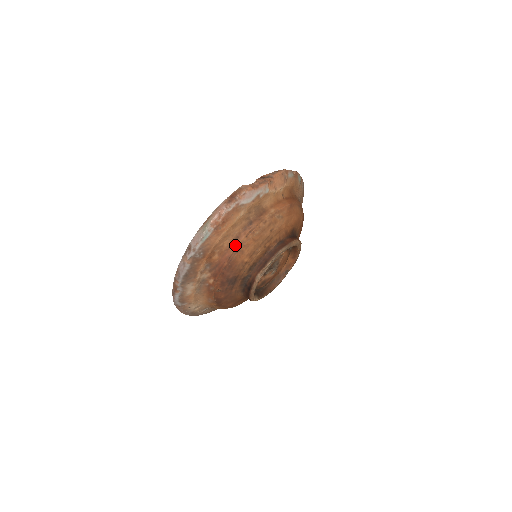
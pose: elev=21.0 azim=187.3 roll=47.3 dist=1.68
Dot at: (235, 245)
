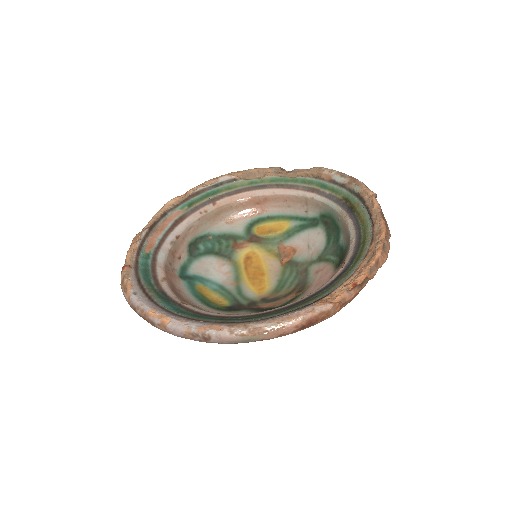
Dot at: occluded
